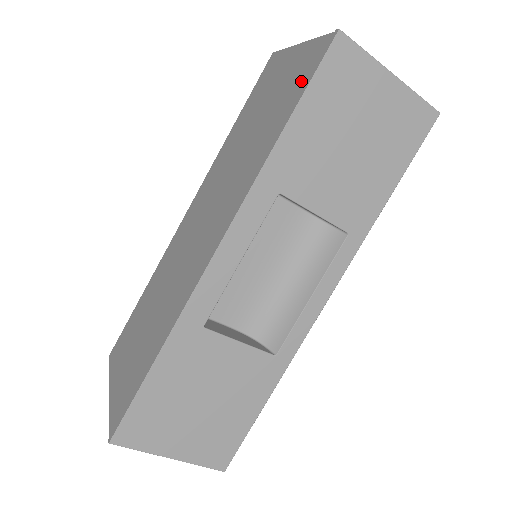
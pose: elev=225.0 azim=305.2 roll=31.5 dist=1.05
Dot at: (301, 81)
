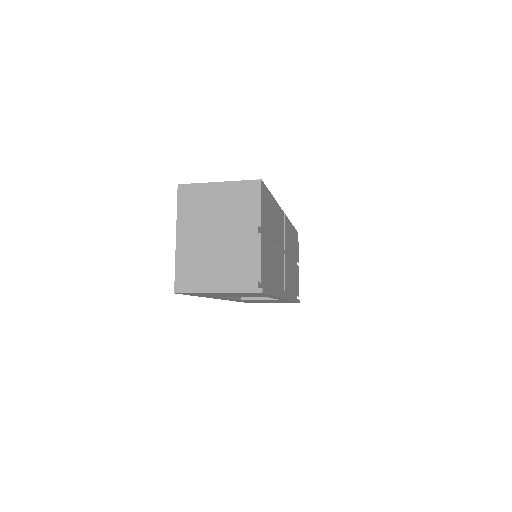
Dot at: occluded
